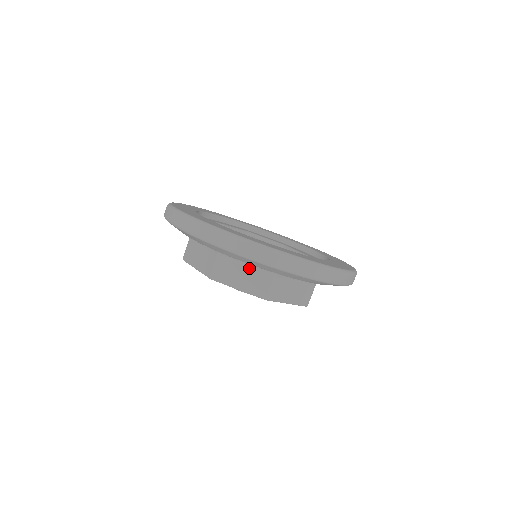
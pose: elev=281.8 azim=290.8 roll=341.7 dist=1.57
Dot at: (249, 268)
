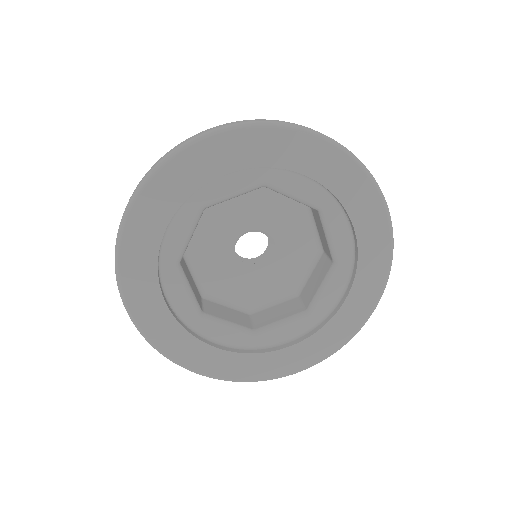
Dot at: occluded
